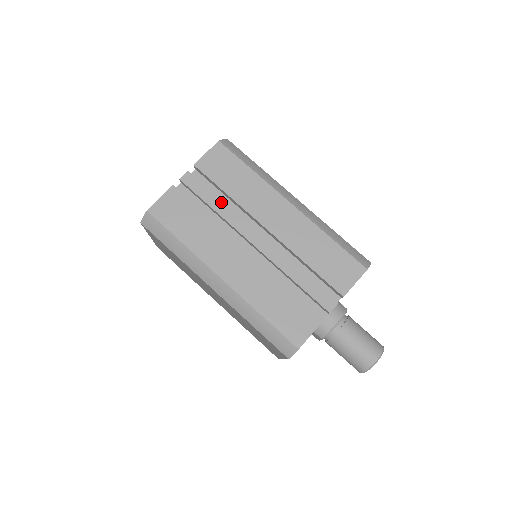
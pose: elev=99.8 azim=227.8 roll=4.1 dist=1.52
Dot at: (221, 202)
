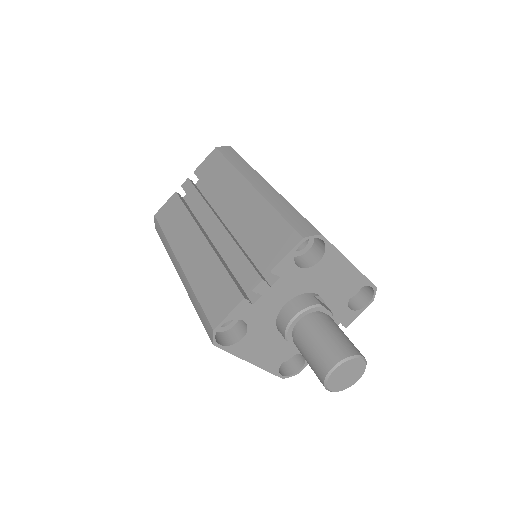
Dot at: (201, 197)
